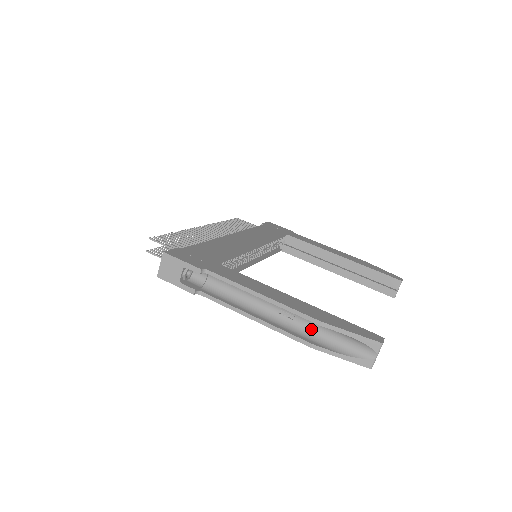
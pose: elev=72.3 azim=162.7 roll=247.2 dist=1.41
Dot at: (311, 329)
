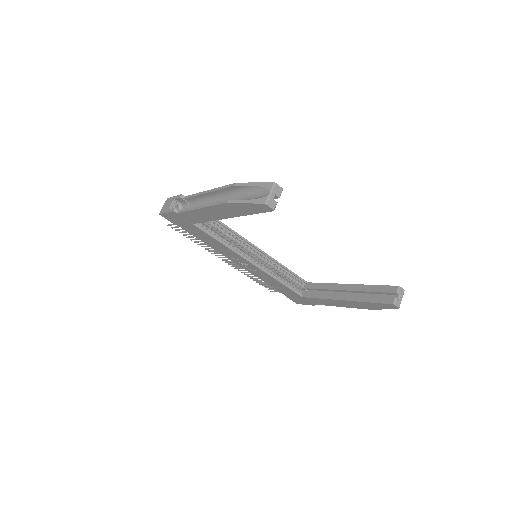
Dot at: occluded
